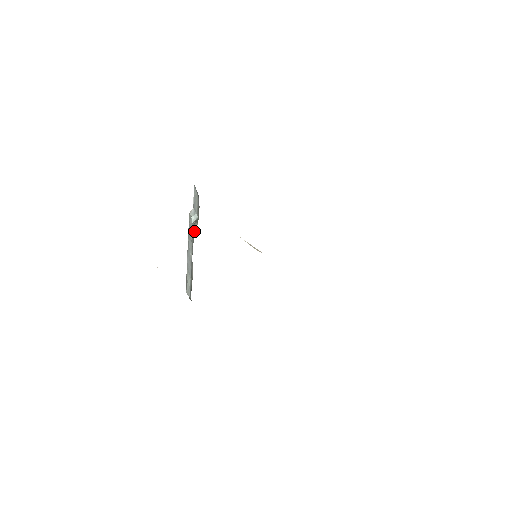
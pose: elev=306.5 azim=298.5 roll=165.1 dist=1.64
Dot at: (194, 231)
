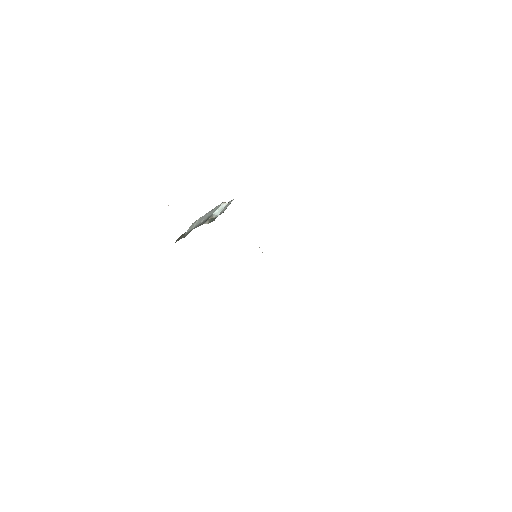
Dot at: (203, 223)
